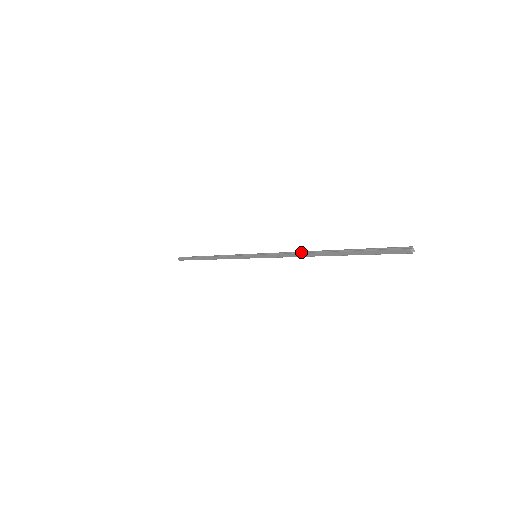
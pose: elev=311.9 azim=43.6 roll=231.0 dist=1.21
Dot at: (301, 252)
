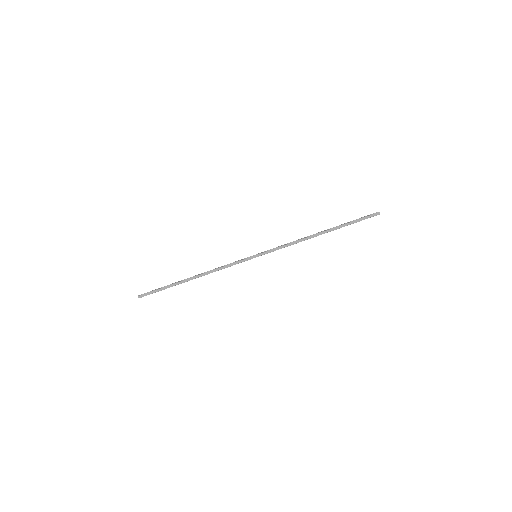
Dot at: (302, 238)
